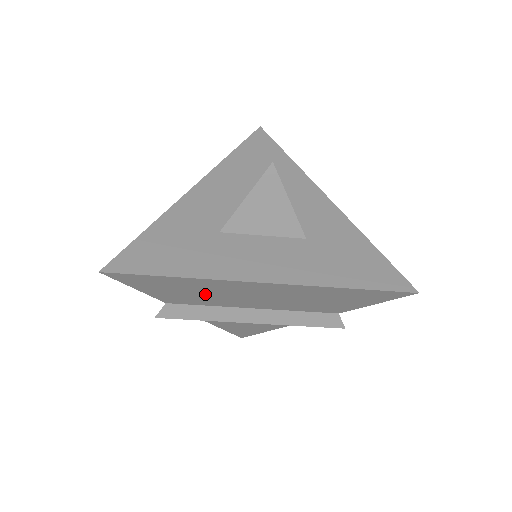
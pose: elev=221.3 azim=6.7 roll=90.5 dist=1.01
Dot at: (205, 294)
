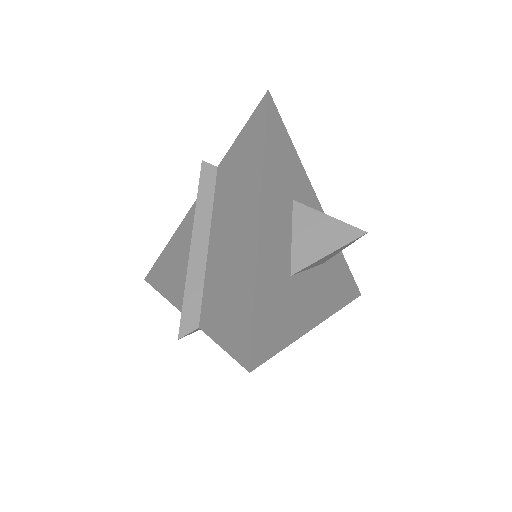
Dot at: occluded
